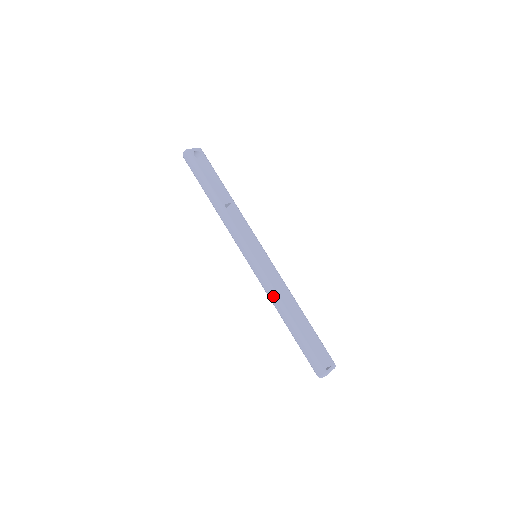
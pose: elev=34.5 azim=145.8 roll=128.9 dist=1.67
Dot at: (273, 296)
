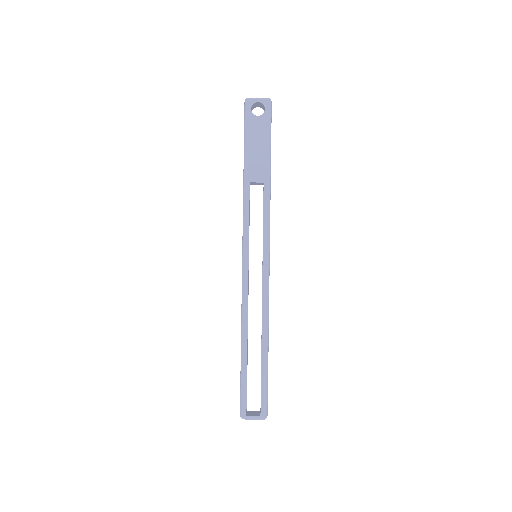
Dot at: (241, 309)
